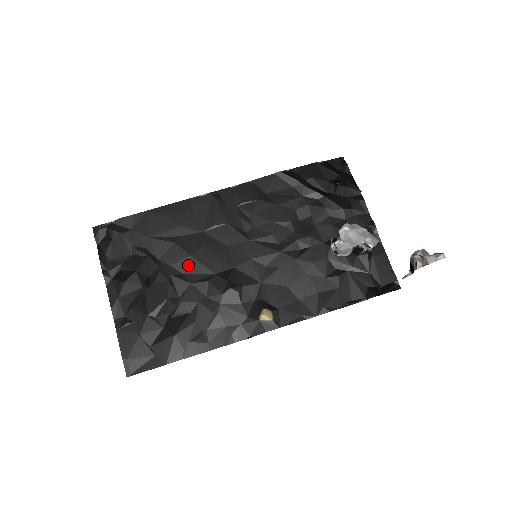
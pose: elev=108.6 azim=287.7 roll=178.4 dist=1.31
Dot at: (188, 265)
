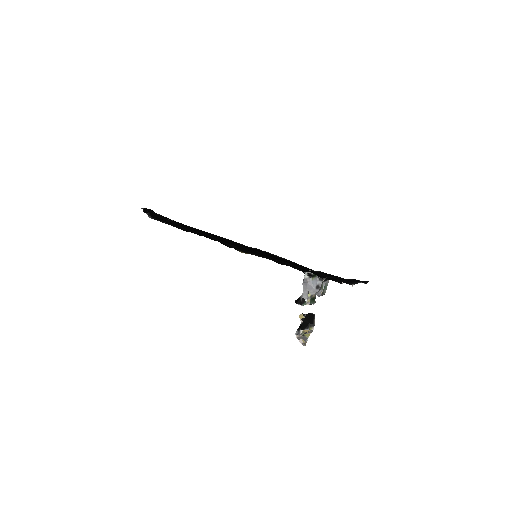
Dot at: occluded
